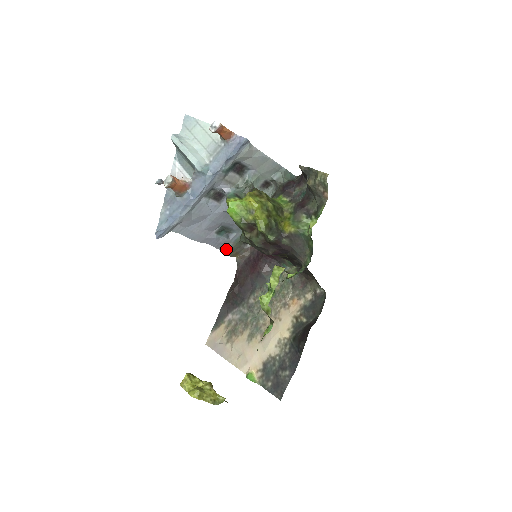
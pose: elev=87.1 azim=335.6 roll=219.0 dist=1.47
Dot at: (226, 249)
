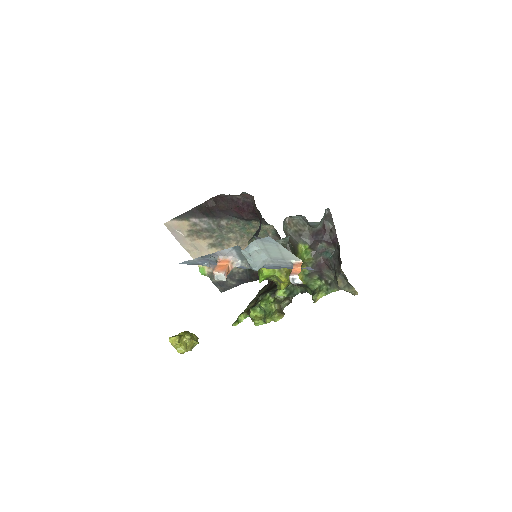
Dot at: occluded
